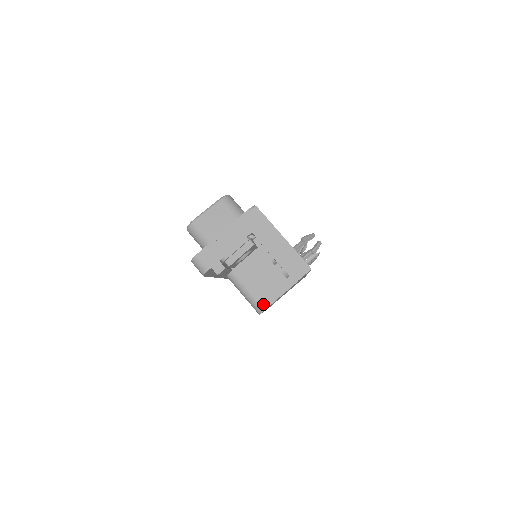
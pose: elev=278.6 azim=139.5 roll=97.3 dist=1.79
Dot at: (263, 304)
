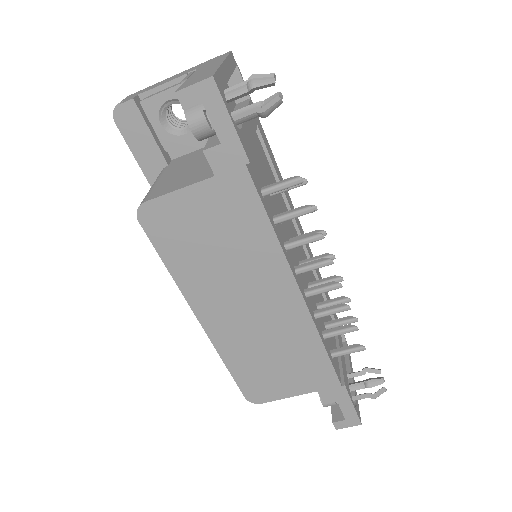
Dot at: (150, 196)
